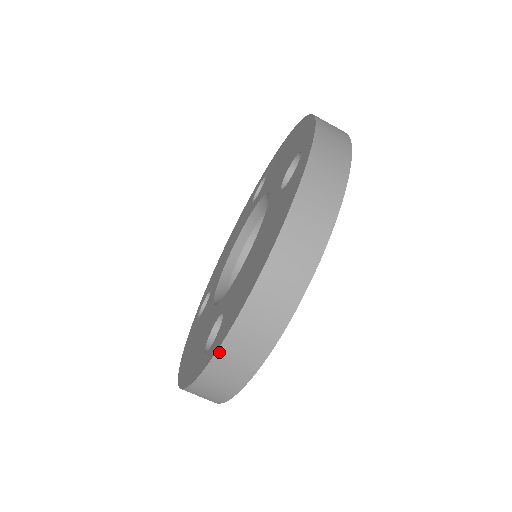
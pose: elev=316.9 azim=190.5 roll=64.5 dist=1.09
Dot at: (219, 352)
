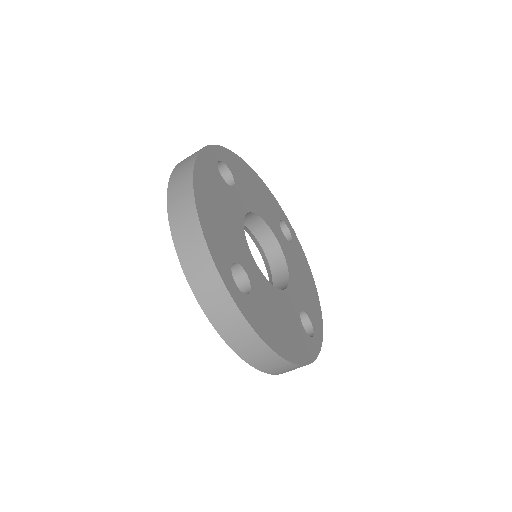
Dot at: (187, 276)
